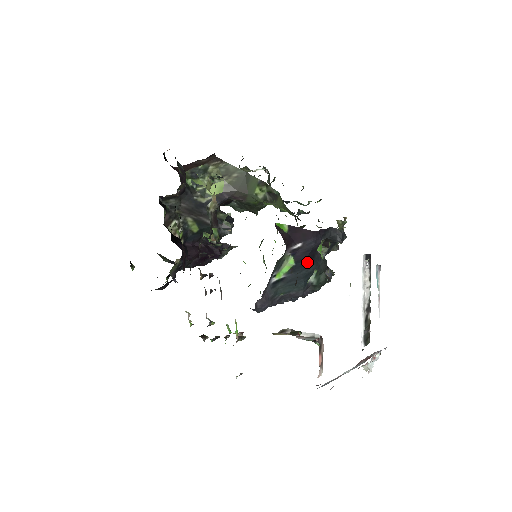
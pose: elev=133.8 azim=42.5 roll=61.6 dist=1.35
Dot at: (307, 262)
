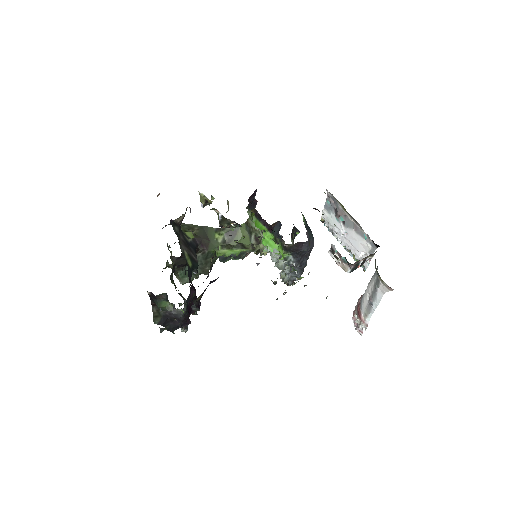
Dot at: occluded
